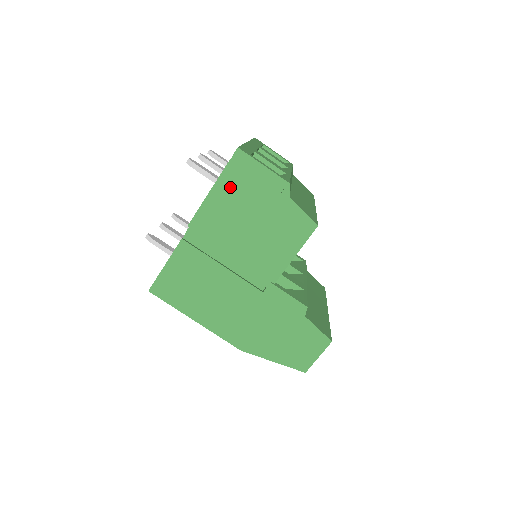
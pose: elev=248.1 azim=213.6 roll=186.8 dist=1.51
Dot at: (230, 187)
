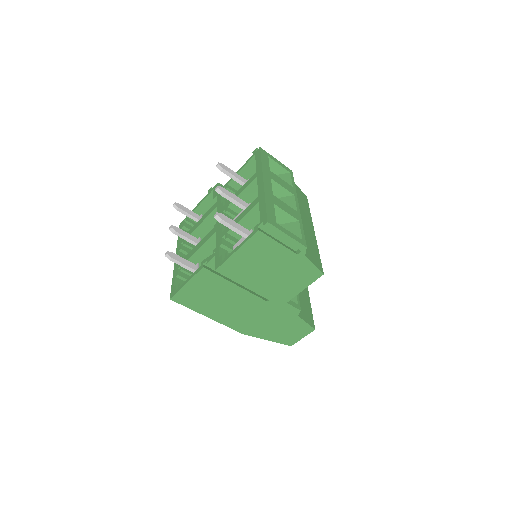
Dot at: (256, 248)
